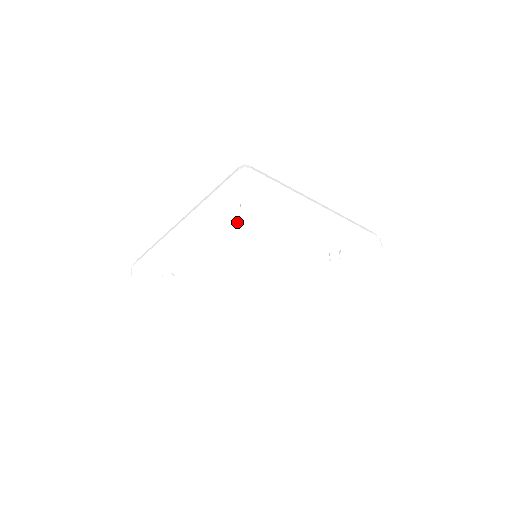
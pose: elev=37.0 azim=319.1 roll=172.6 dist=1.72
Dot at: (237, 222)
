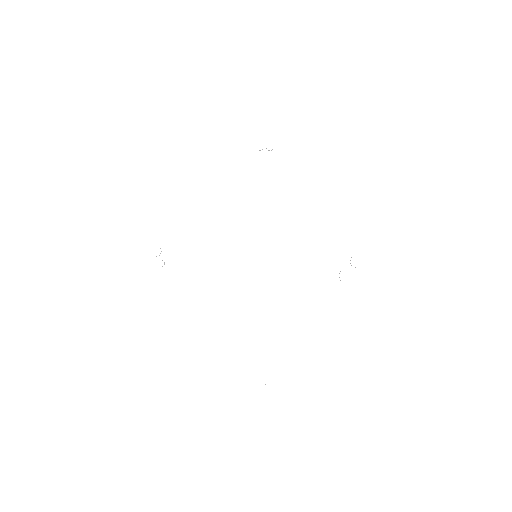
Dot at: (249, 173)
